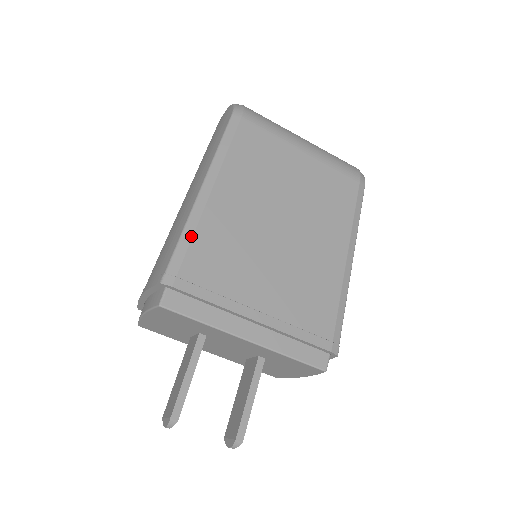
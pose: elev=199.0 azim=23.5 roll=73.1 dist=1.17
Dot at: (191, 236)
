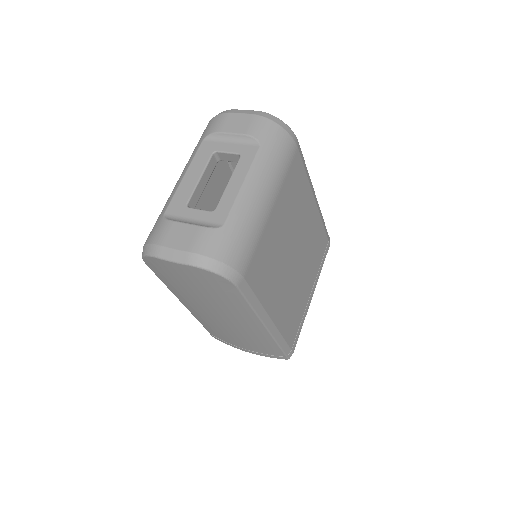
Dot at: (283, 339)
